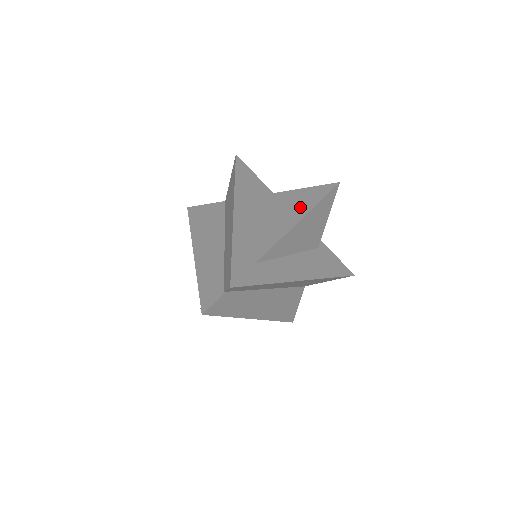
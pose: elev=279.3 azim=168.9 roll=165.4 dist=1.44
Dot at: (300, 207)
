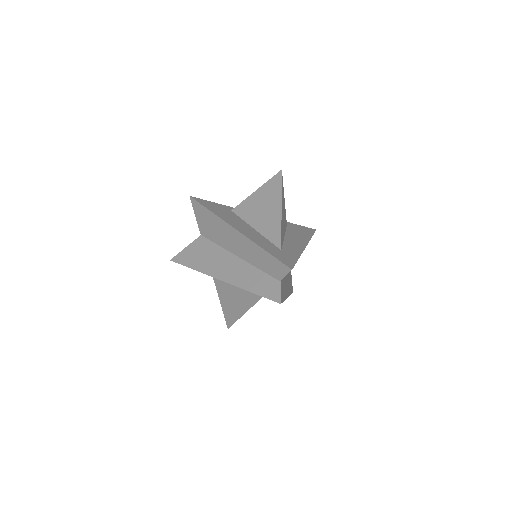
Dot at: (271, 200)
